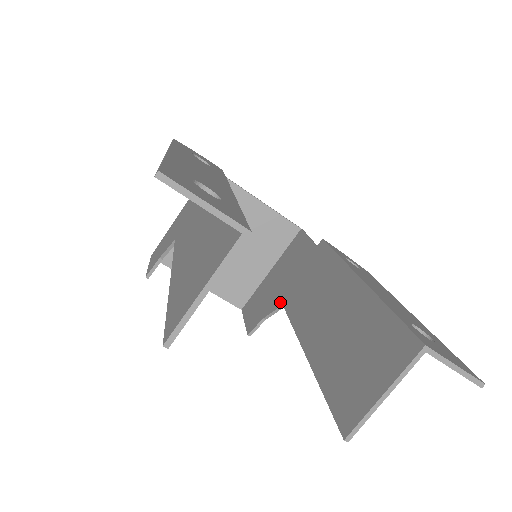
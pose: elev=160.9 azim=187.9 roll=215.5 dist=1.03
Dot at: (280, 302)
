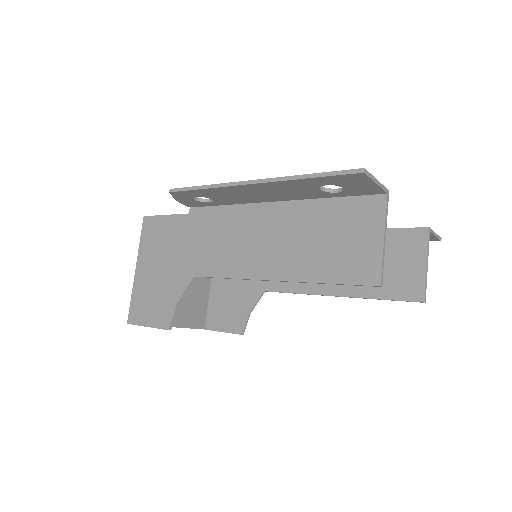
Dot at: (258, 292)
